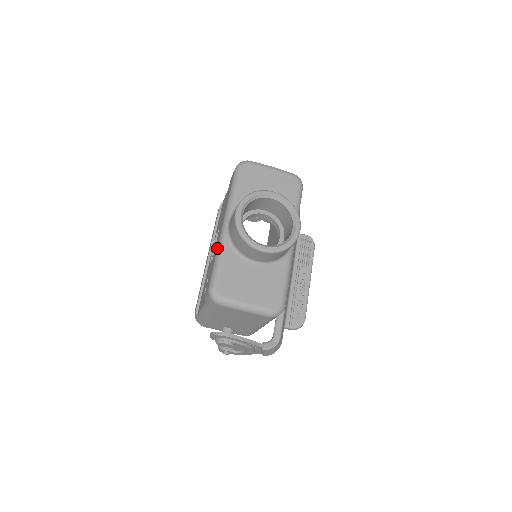
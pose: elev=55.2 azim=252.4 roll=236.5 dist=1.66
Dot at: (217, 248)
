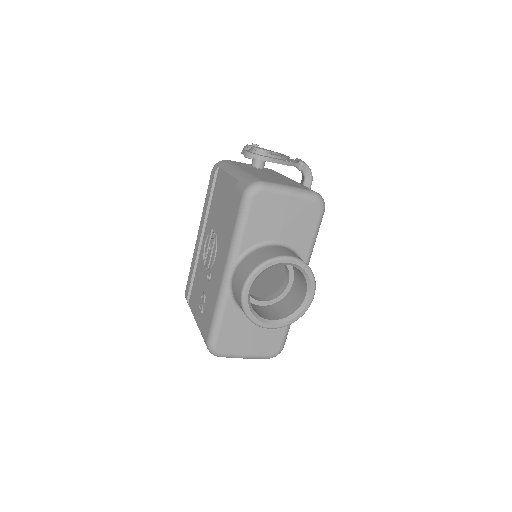
Dot at: (217, 300)
